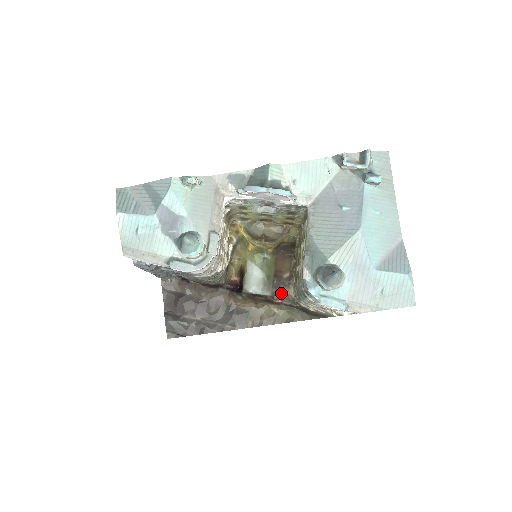
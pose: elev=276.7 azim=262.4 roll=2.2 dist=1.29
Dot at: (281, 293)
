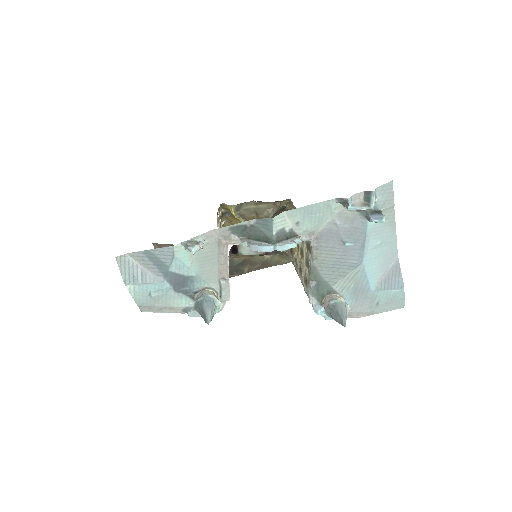
Dot at: occluded
